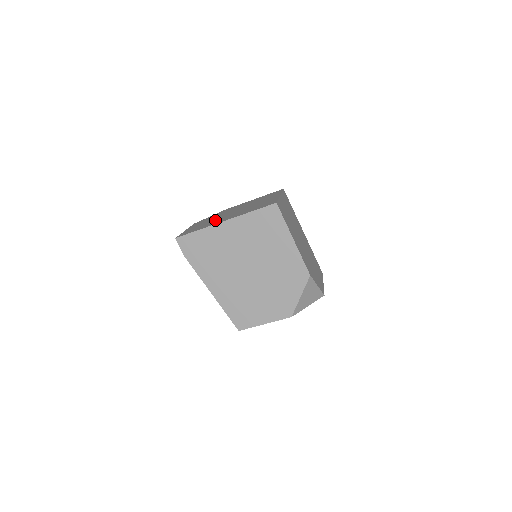
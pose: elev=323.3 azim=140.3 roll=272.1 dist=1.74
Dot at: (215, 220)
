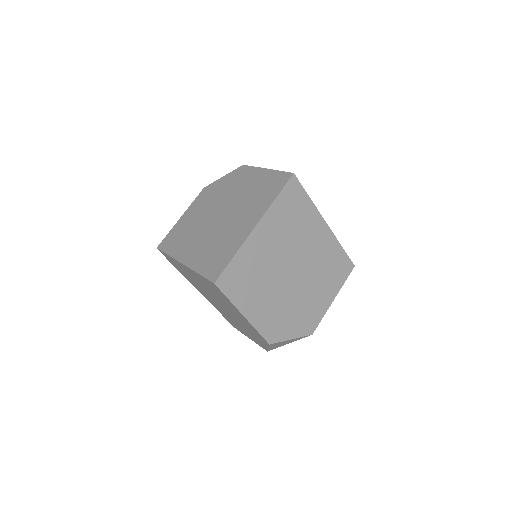
Dot at: (194, 231)
